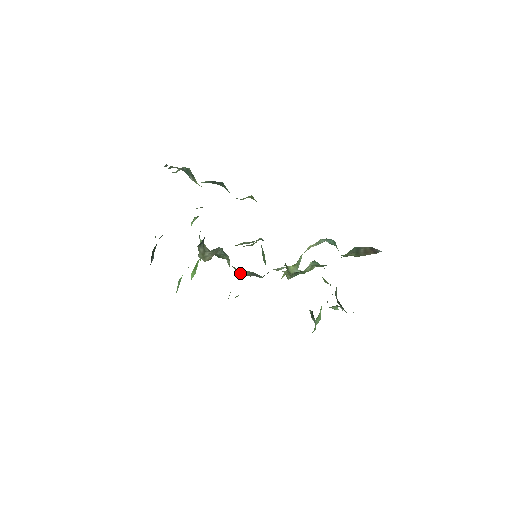
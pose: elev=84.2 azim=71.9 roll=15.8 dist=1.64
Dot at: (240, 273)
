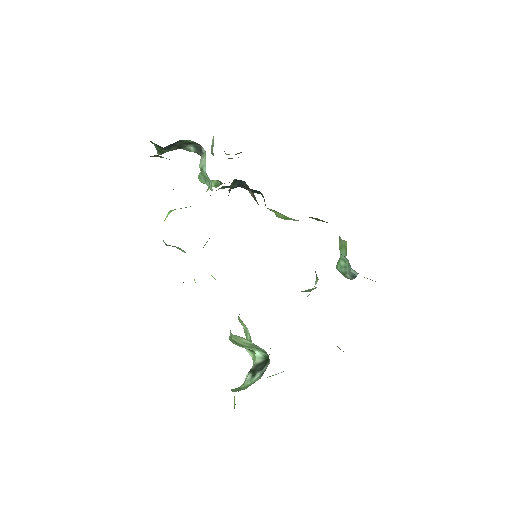
Dot at: occluded
